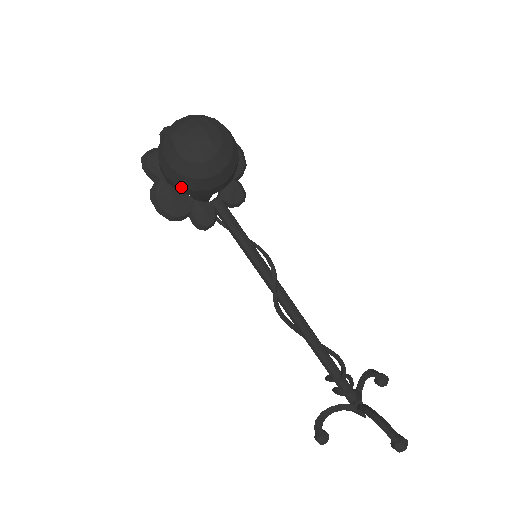
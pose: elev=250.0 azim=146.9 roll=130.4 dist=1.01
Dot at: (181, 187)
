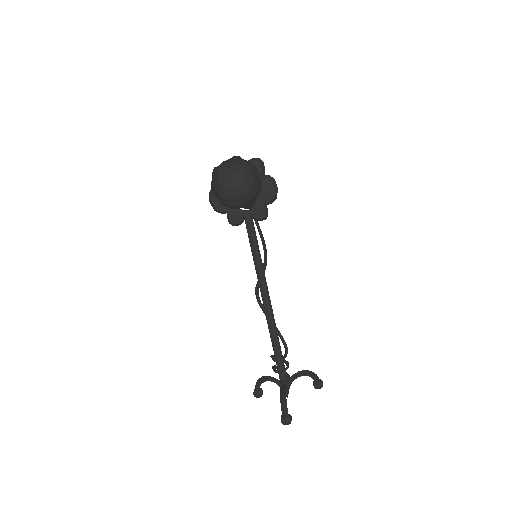
Dot at: (216, 197)
